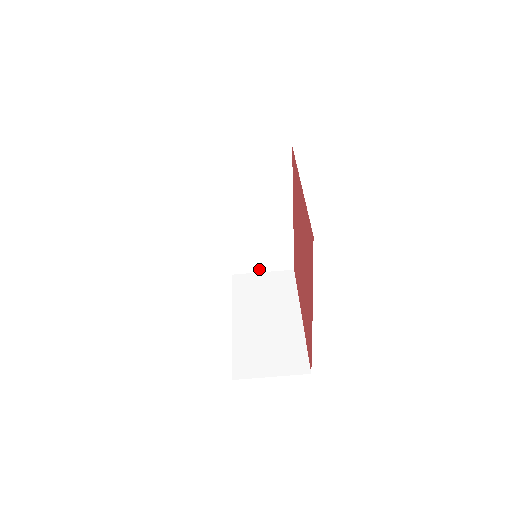
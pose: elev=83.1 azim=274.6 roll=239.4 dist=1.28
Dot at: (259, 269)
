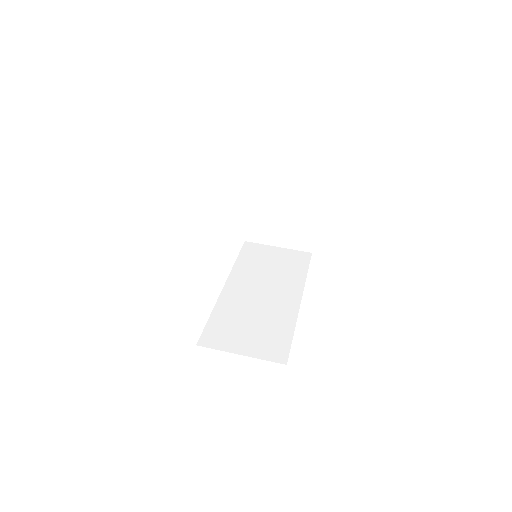
Dot at: (237, 349)
